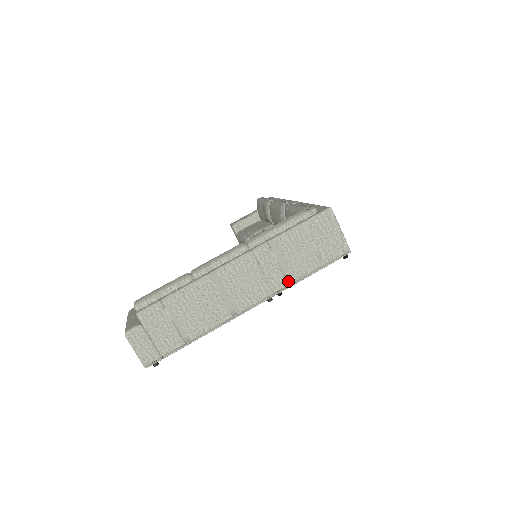
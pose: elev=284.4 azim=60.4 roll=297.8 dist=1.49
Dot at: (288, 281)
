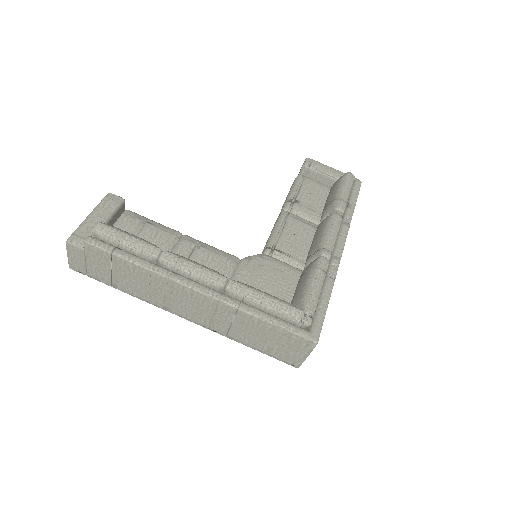
Dot at: (228, 334)
